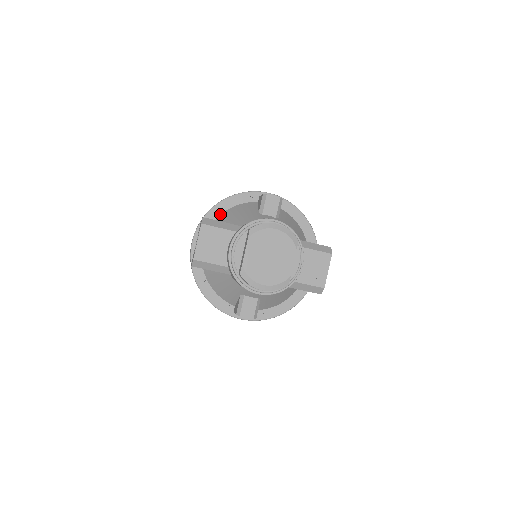
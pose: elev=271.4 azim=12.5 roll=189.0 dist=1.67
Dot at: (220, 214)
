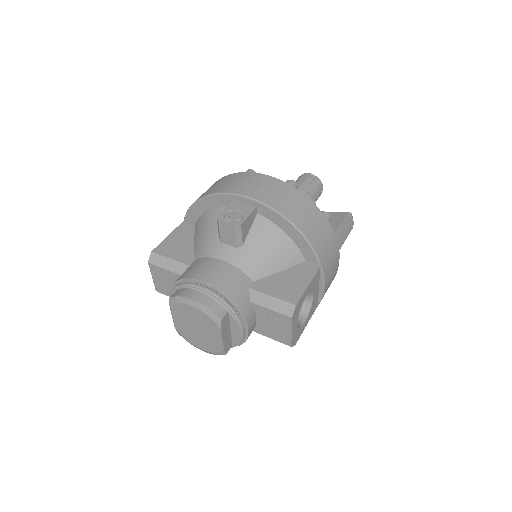
Dot at: (198, 216)
